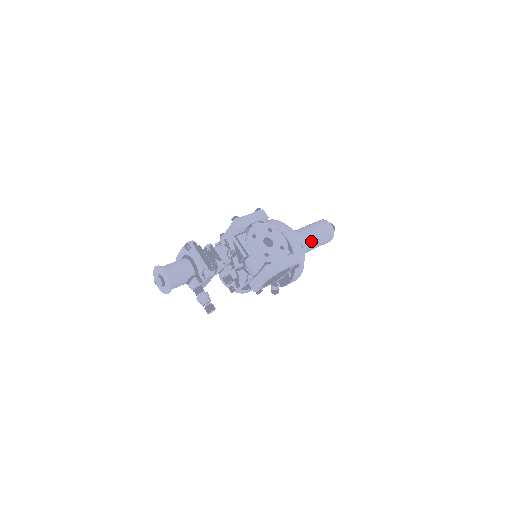
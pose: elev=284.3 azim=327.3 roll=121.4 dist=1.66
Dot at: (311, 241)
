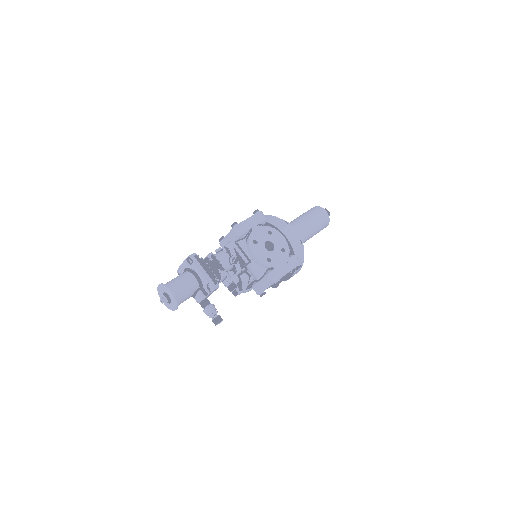
Dot at: (308, 232)
